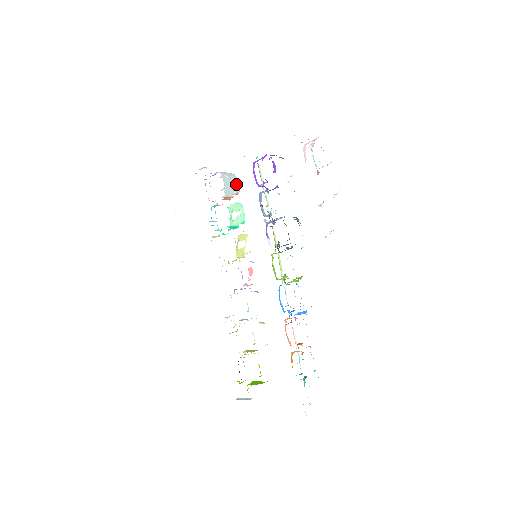
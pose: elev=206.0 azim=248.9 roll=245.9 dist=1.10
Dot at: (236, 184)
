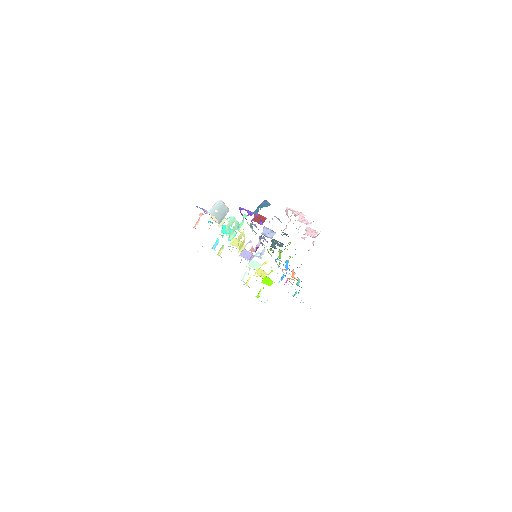
Dot at: (225, 209)
